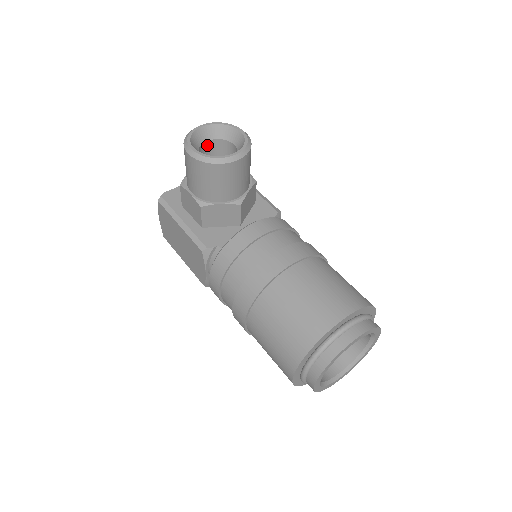
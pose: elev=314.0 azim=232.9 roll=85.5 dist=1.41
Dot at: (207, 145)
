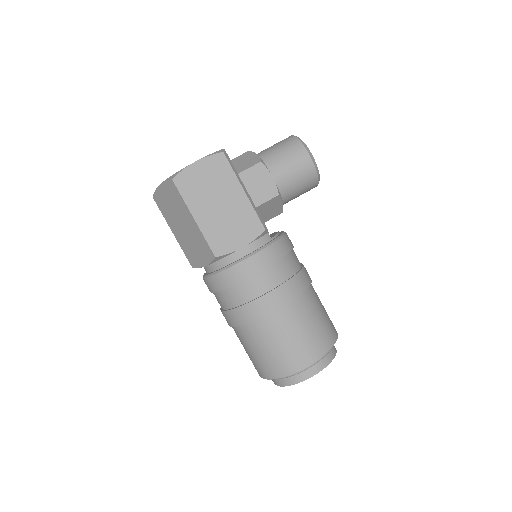
Dot at: occluded
